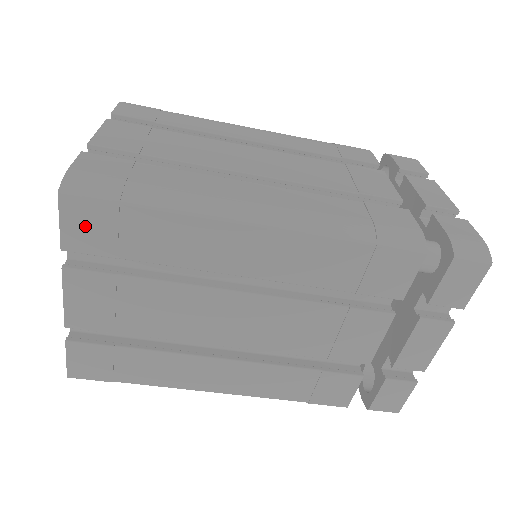
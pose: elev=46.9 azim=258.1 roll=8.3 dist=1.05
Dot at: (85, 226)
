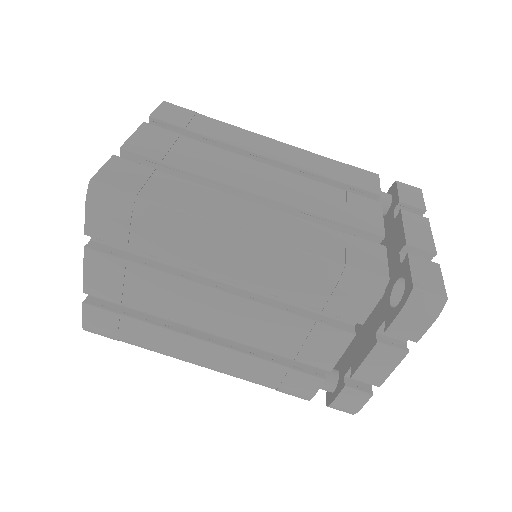
Dot at: (172, 113)
